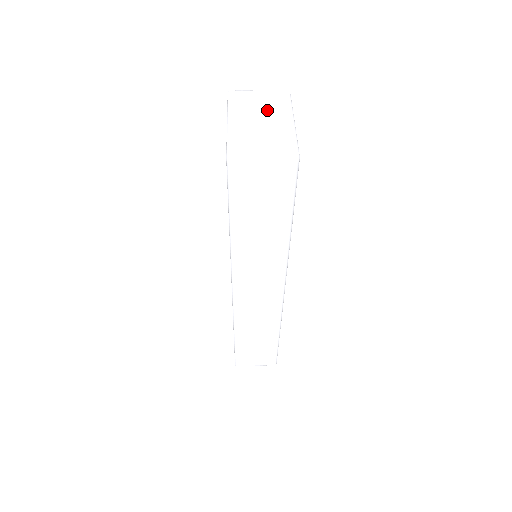
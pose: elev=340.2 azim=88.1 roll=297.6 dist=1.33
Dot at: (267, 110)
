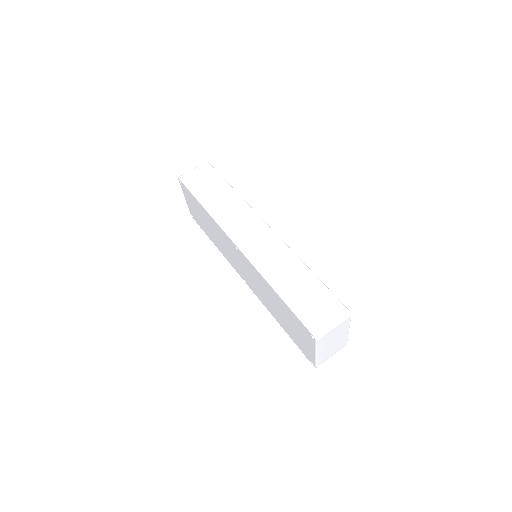
Dot at: (337, 336)
